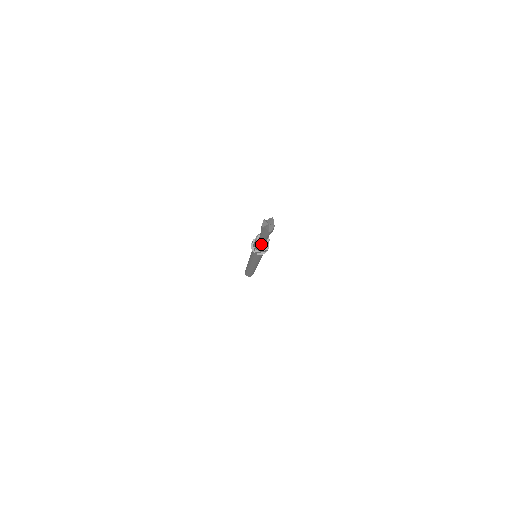
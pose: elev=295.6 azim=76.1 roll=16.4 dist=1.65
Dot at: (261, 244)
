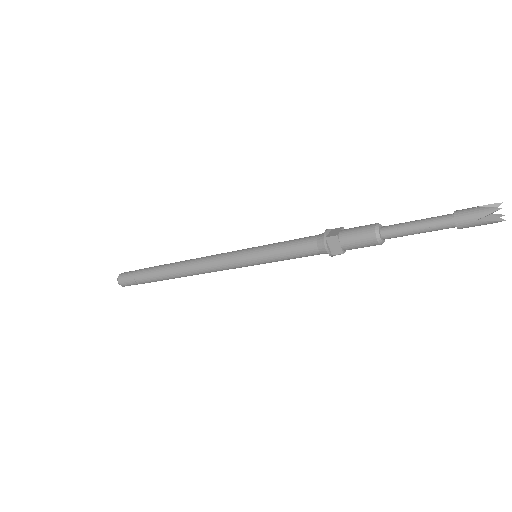
Dot at: (383, 241)
